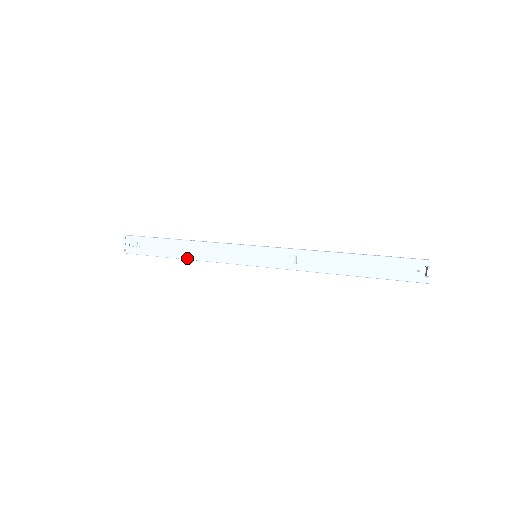
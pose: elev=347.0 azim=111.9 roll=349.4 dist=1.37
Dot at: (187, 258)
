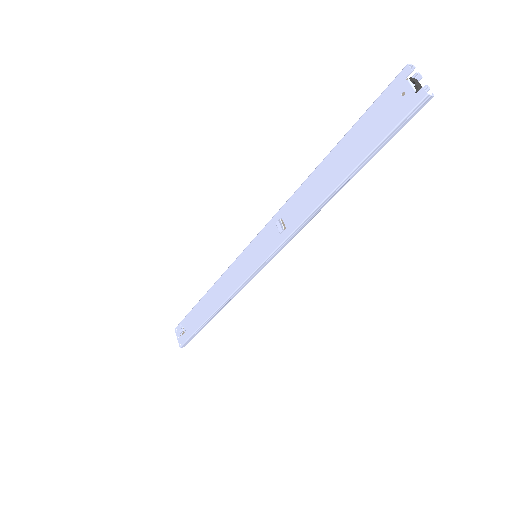
Dot at: (214, 311)
